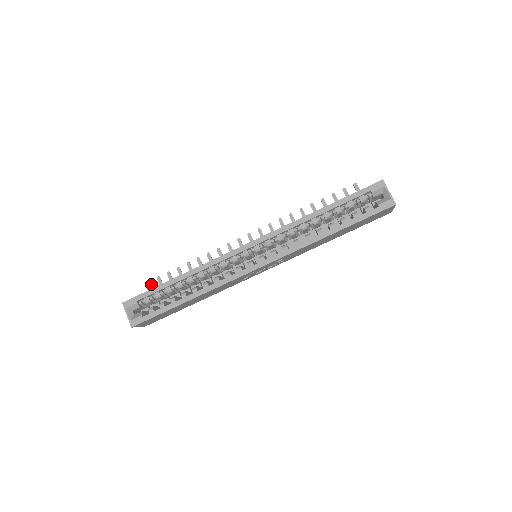
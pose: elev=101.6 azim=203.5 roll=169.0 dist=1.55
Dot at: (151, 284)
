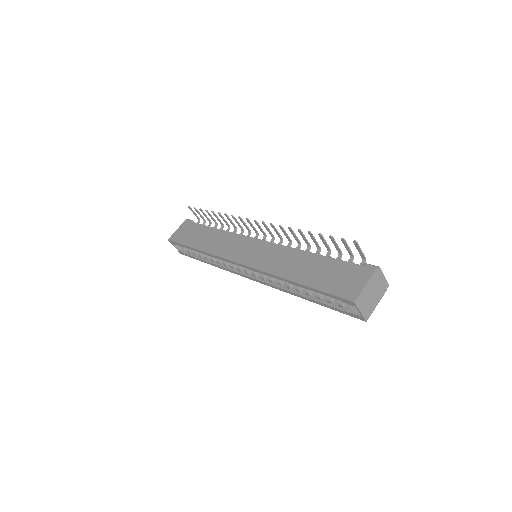
Dot at: (191, 209)
